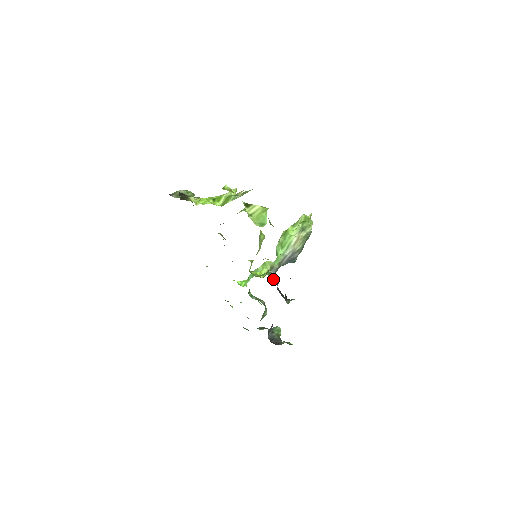
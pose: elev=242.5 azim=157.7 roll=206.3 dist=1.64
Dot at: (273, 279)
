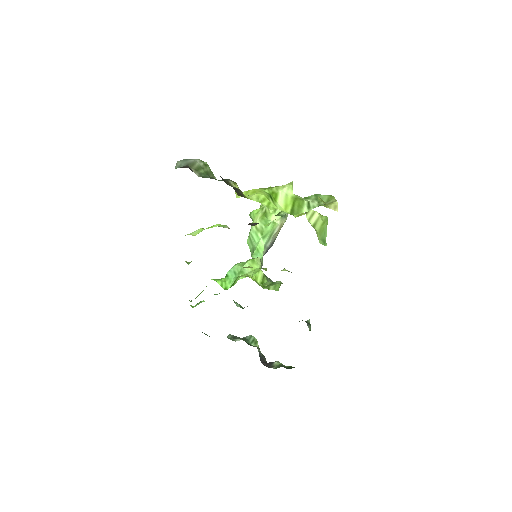
Dot at: occluded
